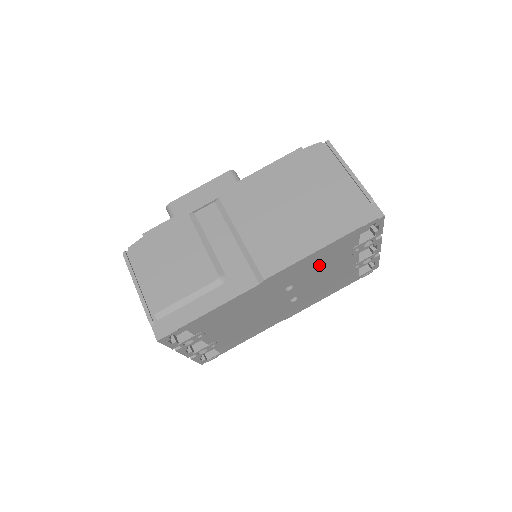
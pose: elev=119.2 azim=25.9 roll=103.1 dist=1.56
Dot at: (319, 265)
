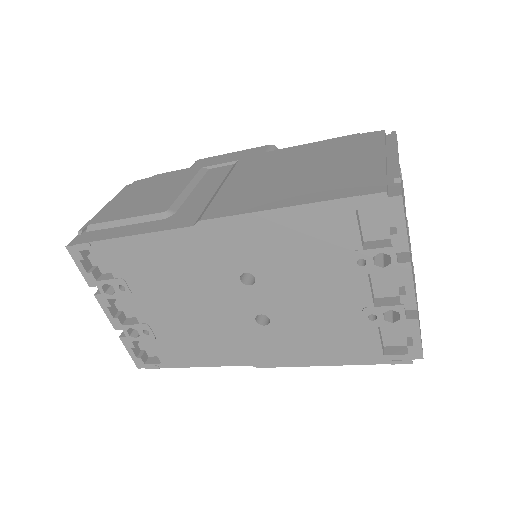
Dot at: (292, 254)
